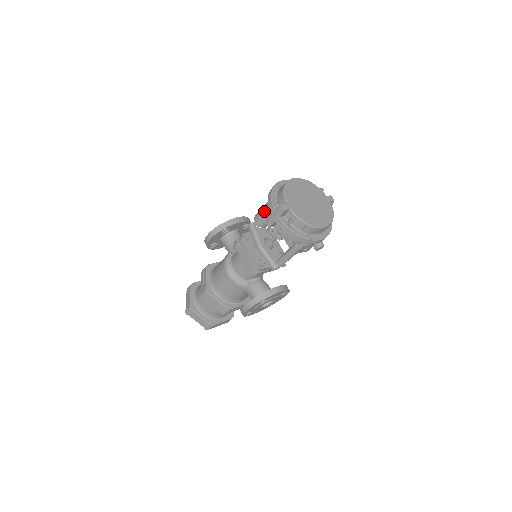
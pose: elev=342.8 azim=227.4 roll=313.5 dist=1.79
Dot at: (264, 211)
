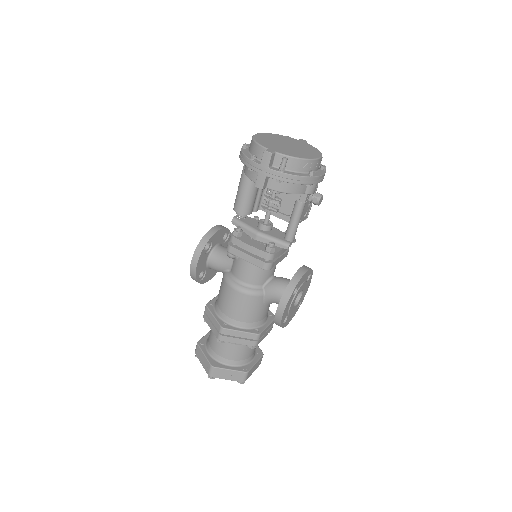
Dot at: (242, 192)
